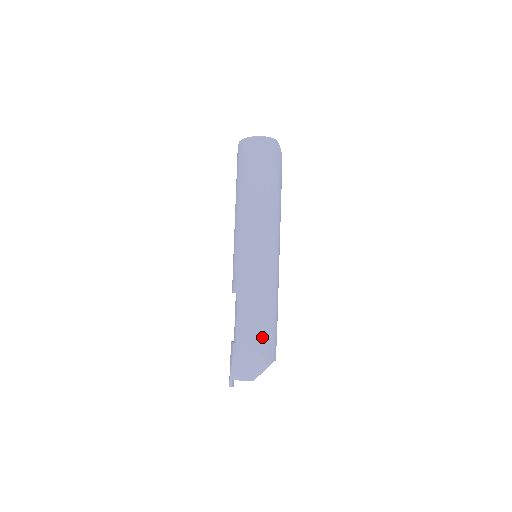
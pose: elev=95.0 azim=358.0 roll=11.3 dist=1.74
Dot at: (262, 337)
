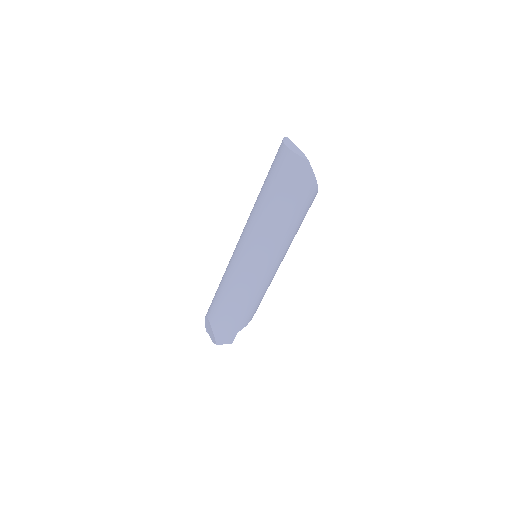
Dot at: (219, 322)
